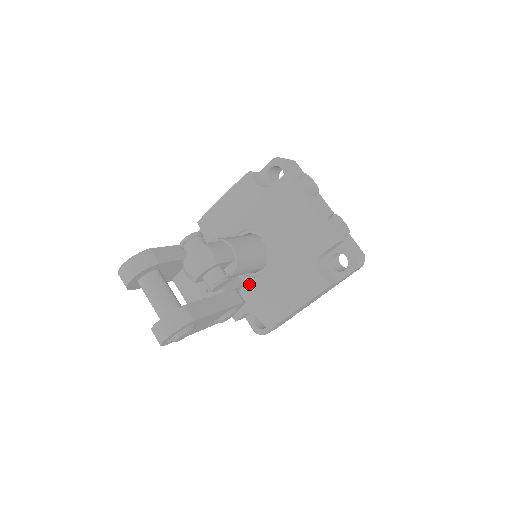
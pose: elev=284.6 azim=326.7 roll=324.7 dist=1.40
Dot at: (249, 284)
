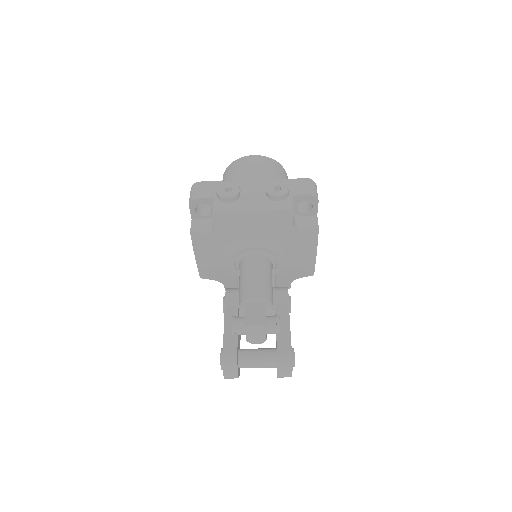
Dot at: (275, 276)
